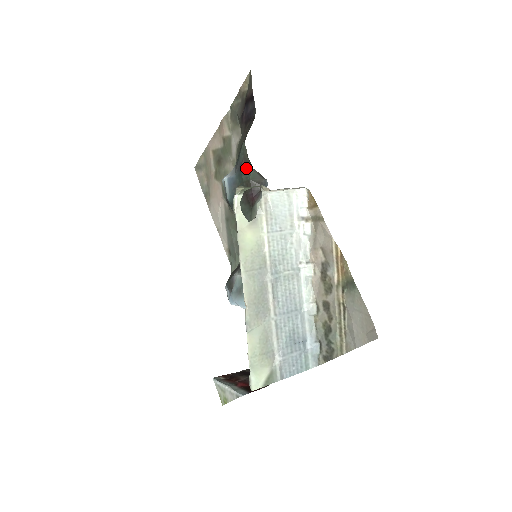
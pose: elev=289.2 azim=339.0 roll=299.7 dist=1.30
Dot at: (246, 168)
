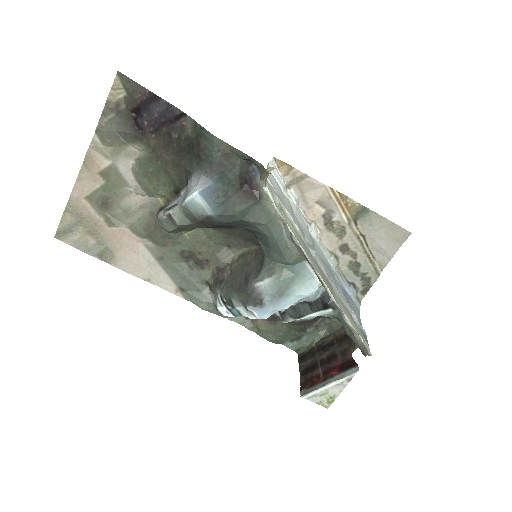
Dot at: (229, 164)
